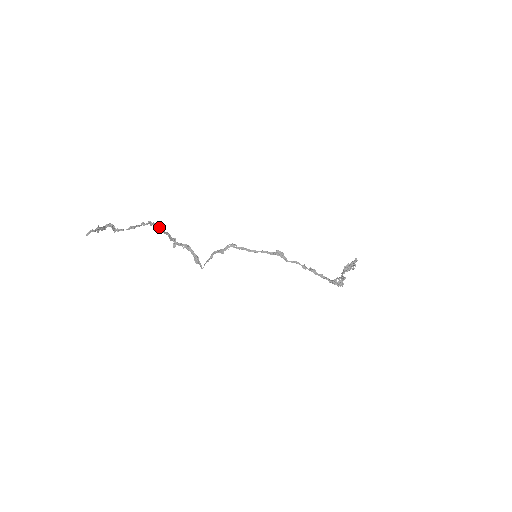
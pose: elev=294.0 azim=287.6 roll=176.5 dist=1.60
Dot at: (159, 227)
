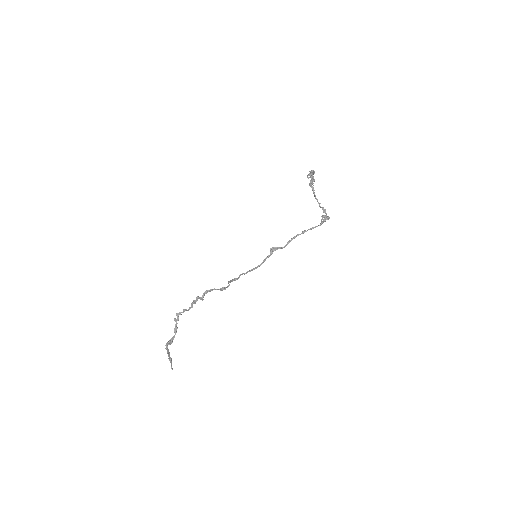
Dot at: occluded
